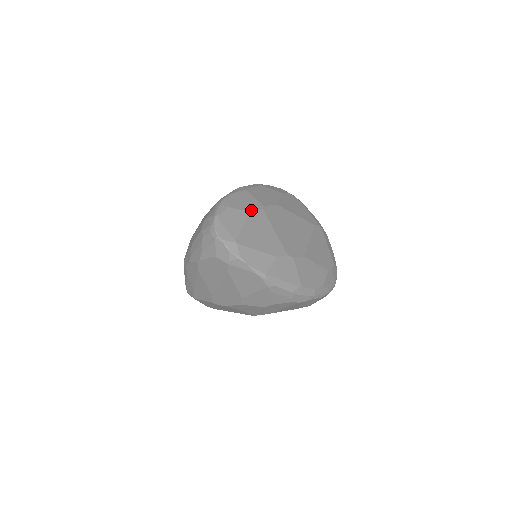
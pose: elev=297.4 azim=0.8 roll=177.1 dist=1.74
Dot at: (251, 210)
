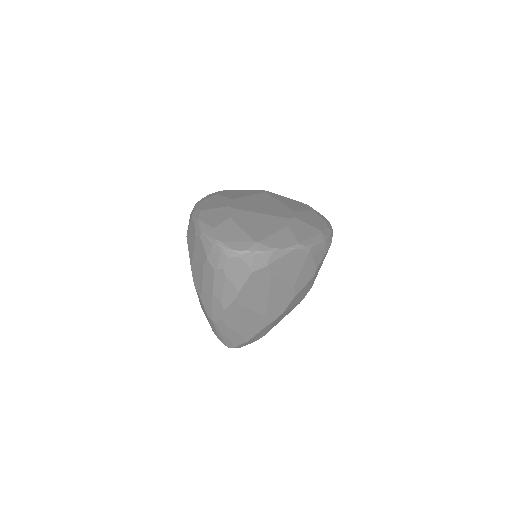
Dot at: (228, 216)
